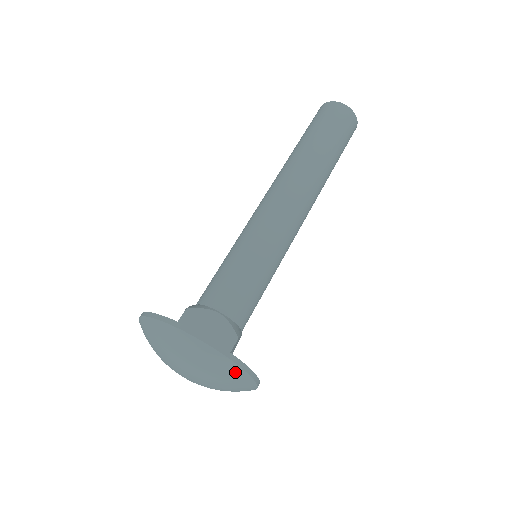
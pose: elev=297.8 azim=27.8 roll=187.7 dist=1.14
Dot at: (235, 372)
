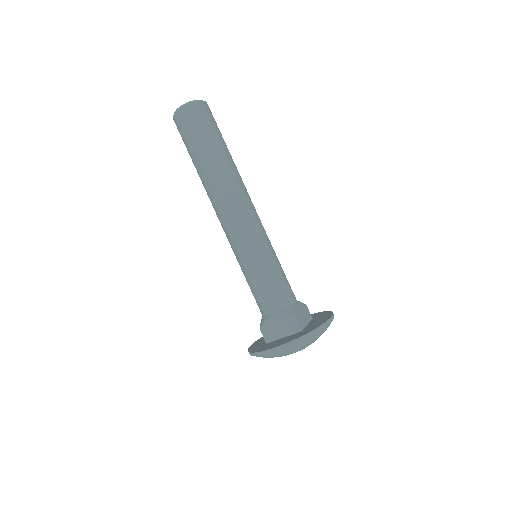
Dot at: occluded
